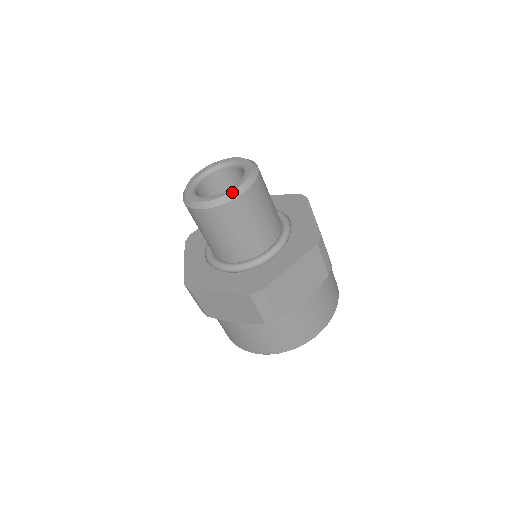
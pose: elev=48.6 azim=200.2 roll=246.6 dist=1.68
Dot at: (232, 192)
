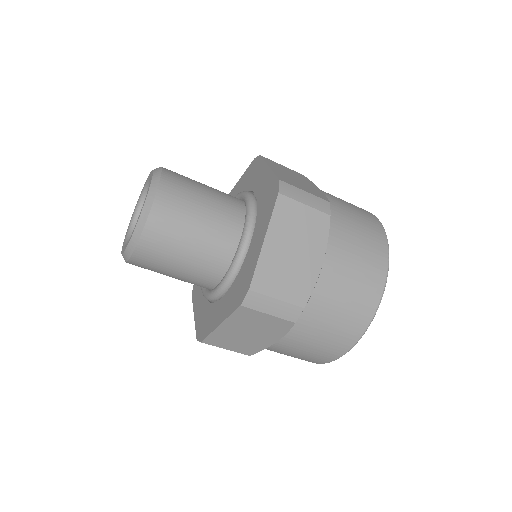
Dot at: (141, 214)
